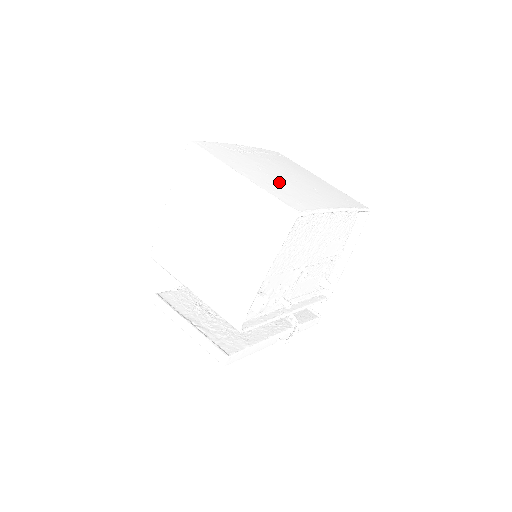
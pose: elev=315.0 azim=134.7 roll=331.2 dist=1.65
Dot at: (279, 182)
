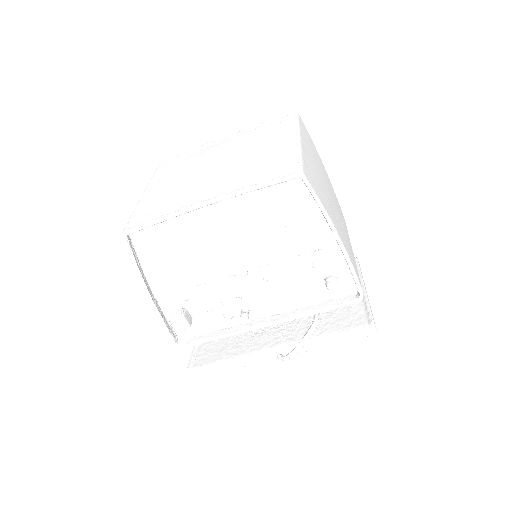
Dot at: (177, 186)
